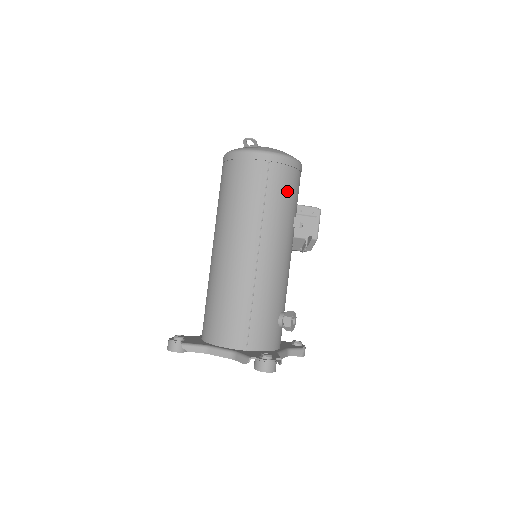
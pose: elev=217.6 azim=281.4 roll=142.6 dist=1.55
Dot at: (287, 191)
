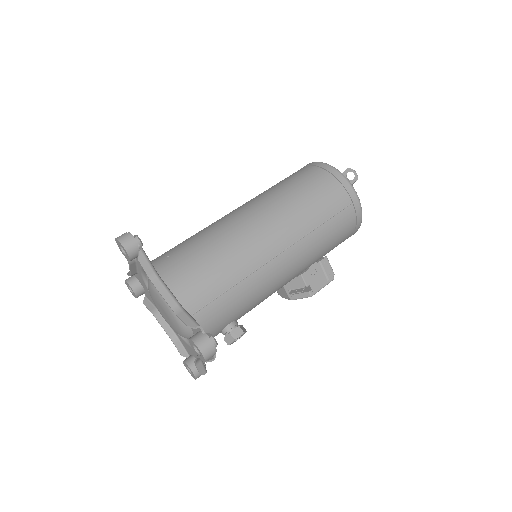
Dot at: (338, 237)
